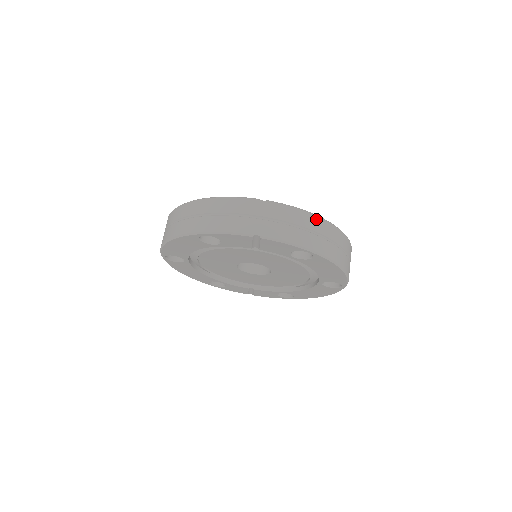
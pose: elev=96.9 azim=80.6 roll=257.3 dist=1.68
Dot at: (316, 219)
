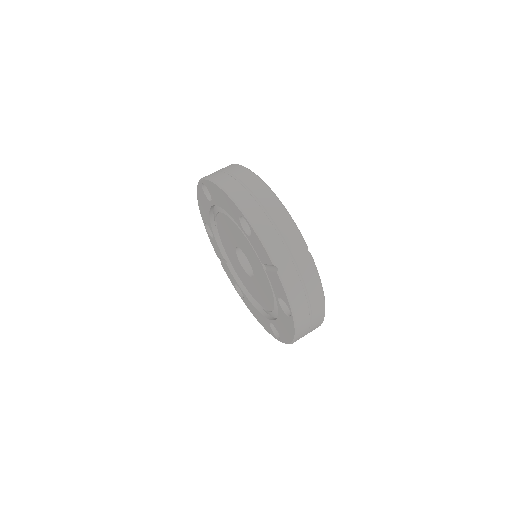
Dot at: (321, 299)
